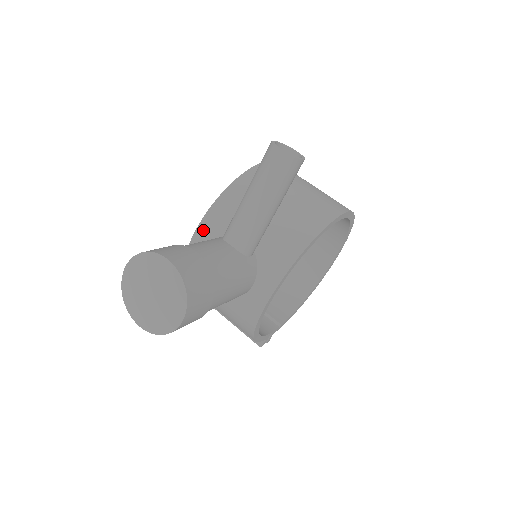
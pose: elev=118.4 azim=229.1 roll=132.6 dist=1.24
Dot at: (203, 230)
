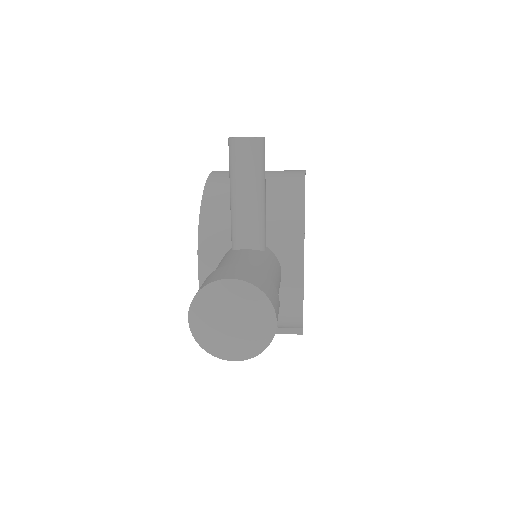
Dot at: (205, 259)
